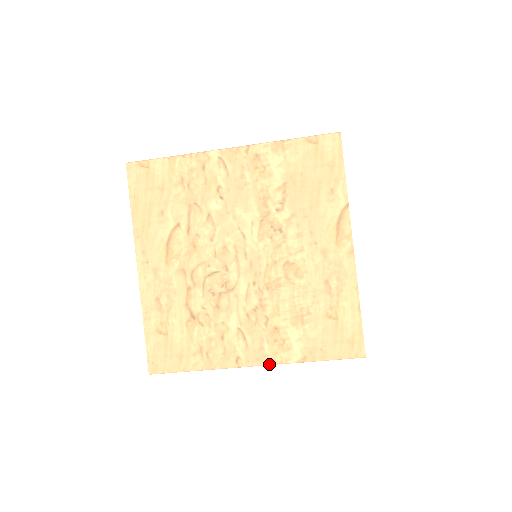
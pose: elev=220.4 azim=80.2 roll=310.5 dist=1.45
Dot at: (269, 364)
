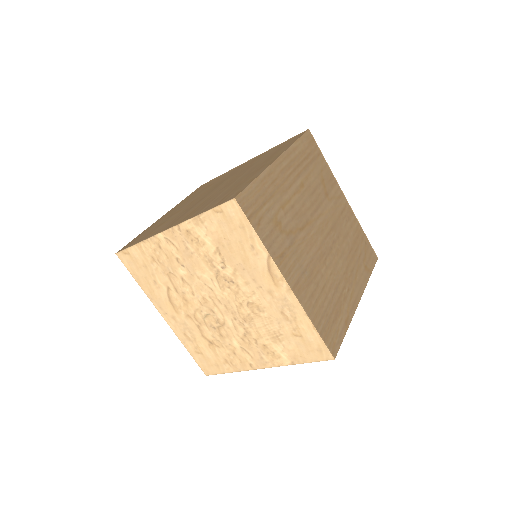
Dot at: (271, 367)
